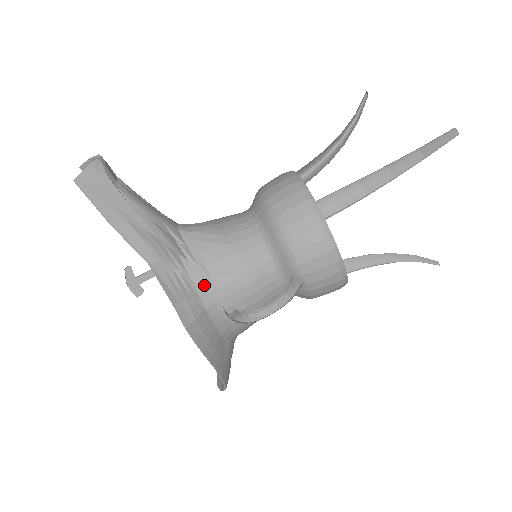
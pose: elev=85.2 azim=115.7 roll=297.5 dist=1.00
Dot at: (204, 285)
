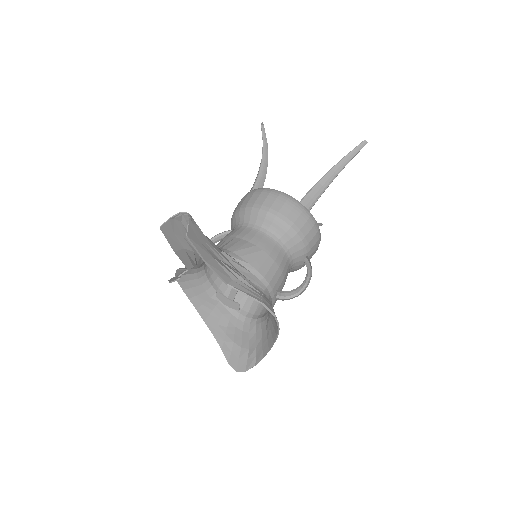
Dot at: (262, 284)
